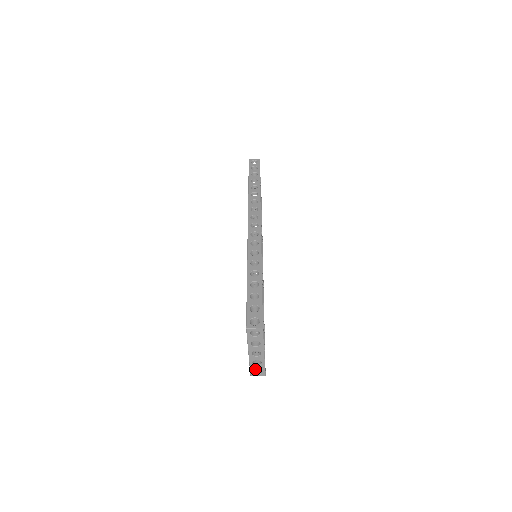
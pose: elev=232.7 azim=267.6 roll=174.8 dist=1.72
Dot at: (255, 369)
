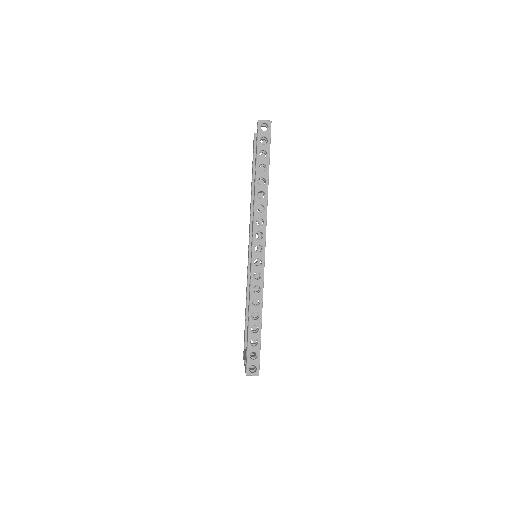
Dot at: occluded
